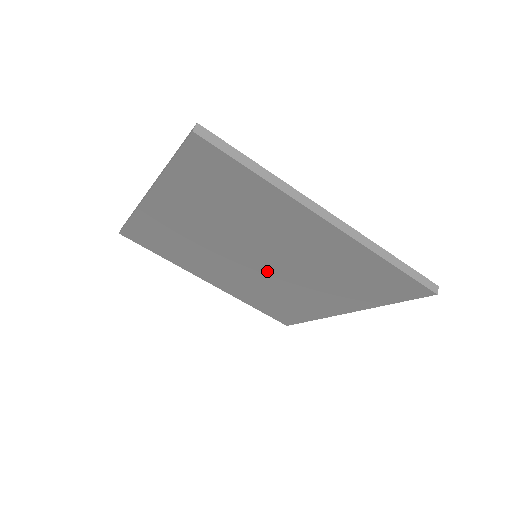
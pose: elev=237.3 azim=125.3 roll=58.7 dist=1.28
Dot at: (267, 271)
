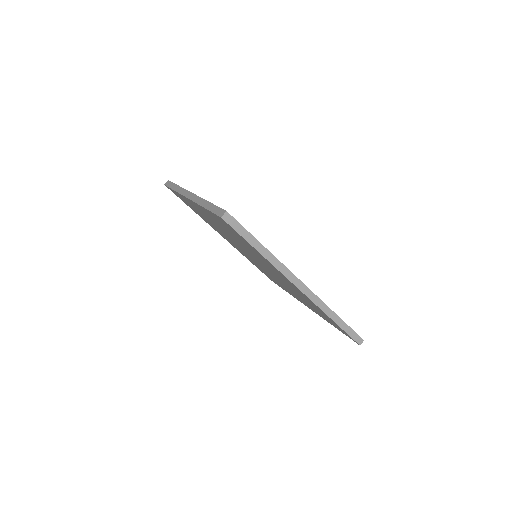
Dot at: occluded
